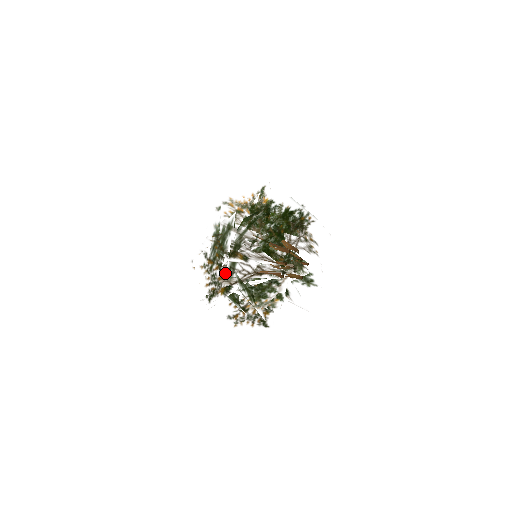
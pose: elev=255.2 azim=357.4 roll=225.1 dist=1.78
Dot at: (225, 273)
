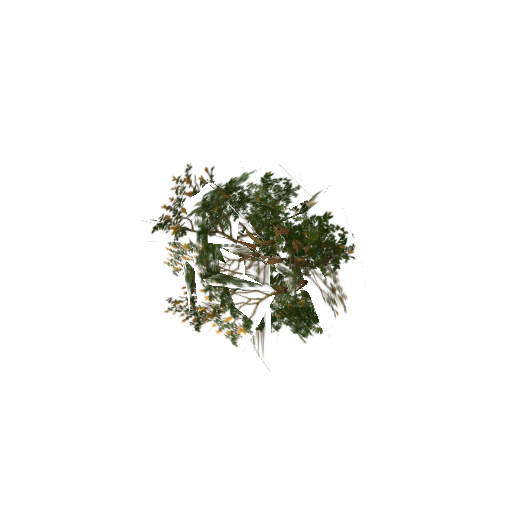
Dot at: (192, 199)
